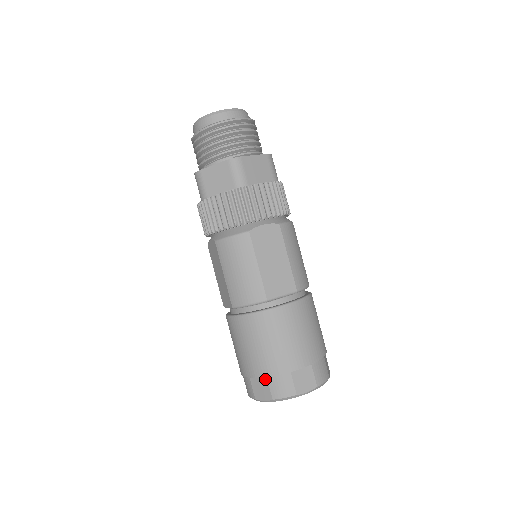
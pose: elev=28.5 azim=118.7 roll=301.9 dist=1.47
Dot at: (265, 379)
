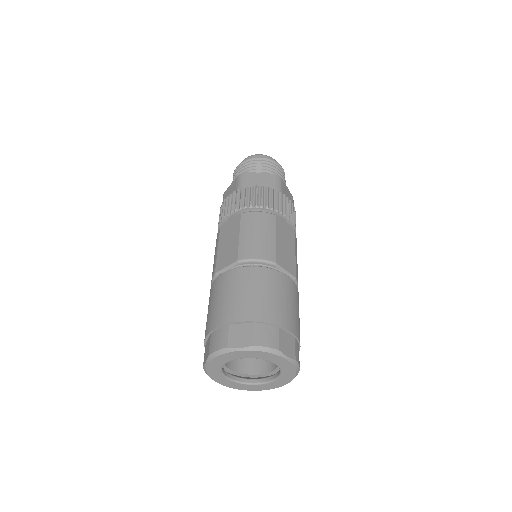
Dot at: (251, 325)
